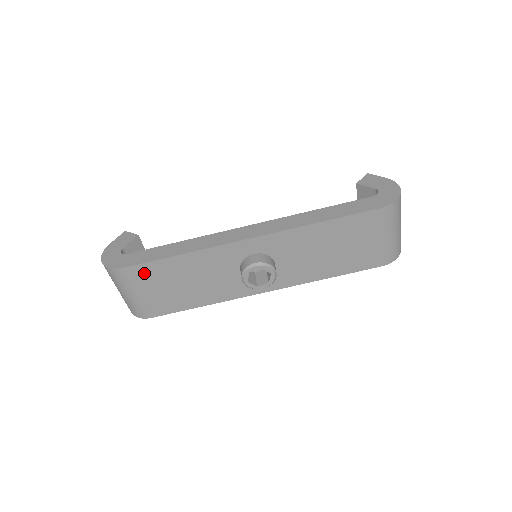
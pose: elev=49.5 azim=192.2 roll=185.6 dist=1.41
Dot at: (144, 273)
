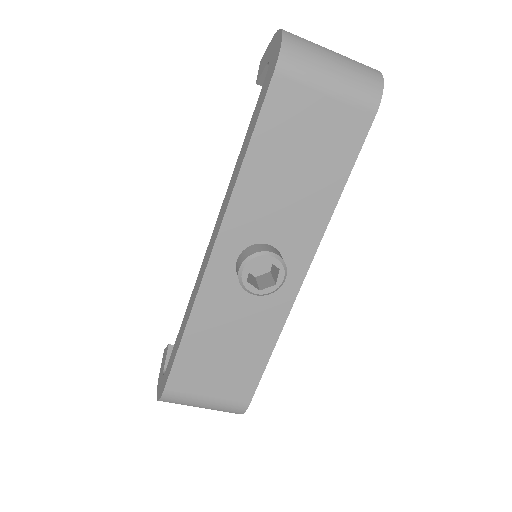
Dot at: (184, 377)
